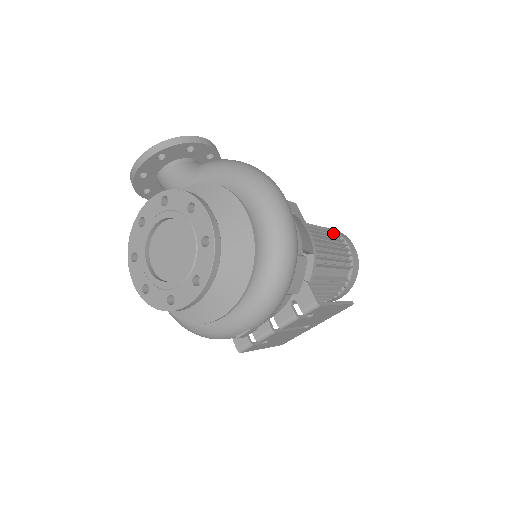
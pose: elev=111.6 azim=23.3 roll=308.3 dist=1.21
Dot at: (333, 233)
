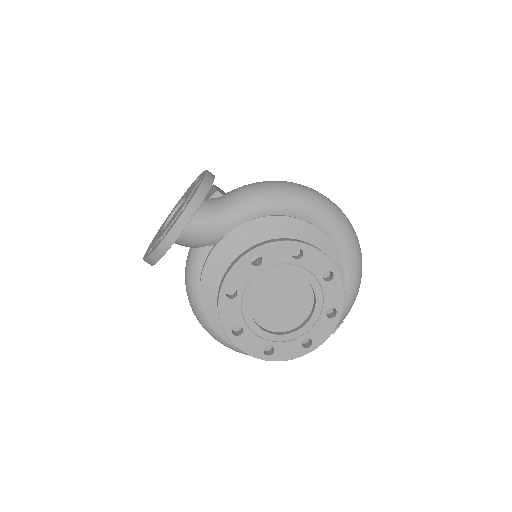
Dot at: occluded
